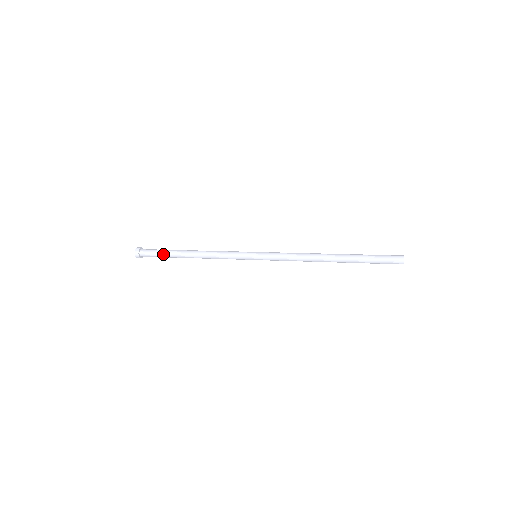
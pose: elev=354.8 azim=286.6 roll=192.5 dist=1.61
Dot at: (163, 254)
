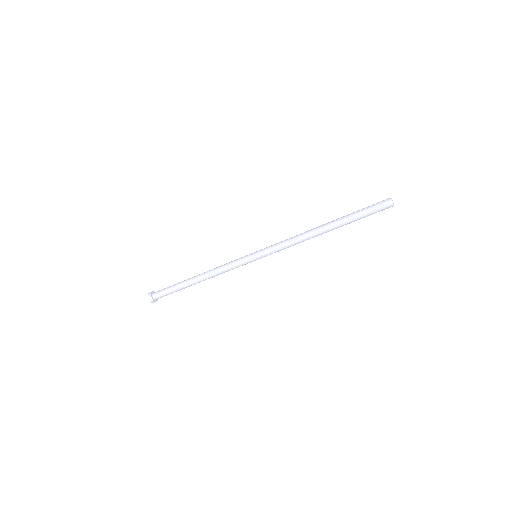
Dot at: (173, 285)
